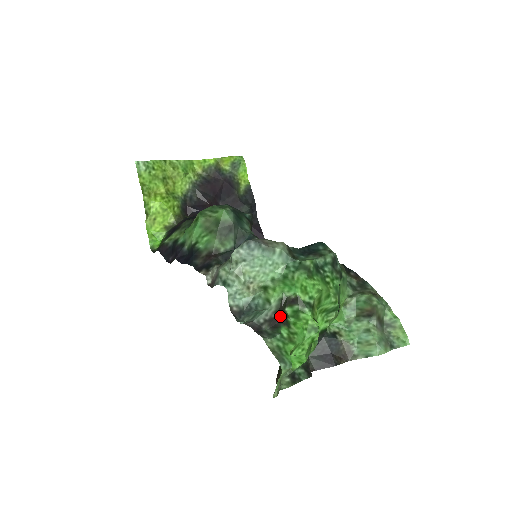
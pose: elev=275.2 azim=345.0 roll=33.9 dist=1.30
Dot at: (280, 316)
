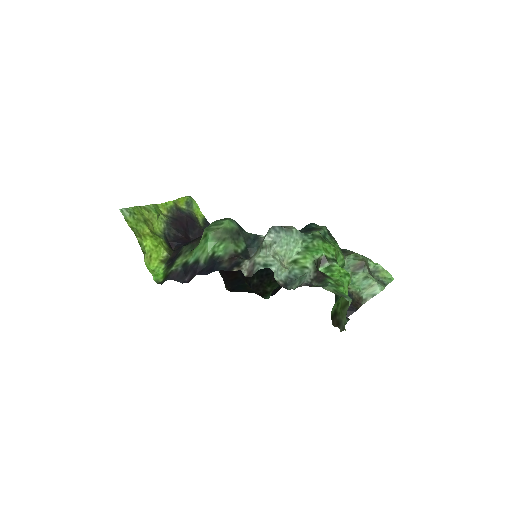
Dot at: (320, 273)
